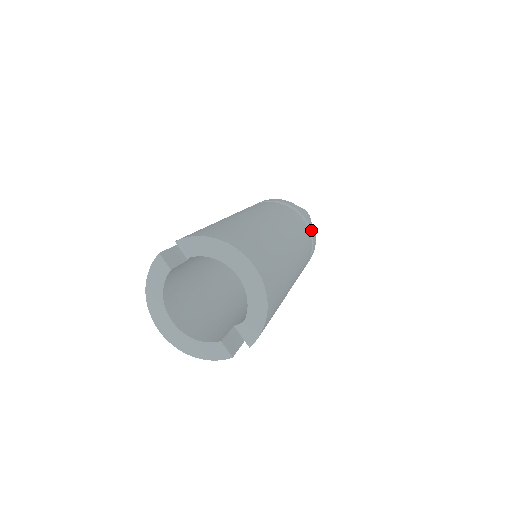
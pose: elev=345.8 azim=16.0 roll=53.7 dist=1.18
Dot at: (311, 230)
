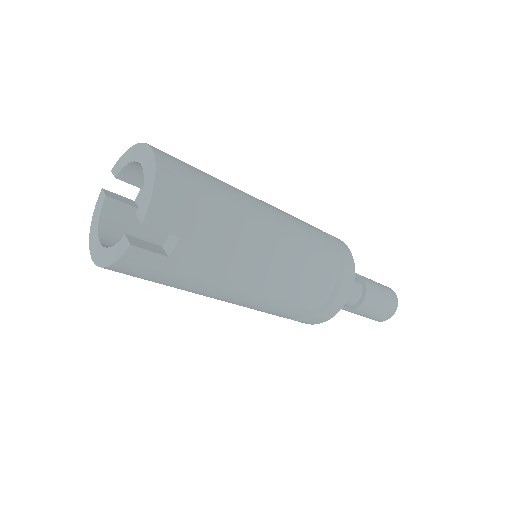
Dot at: (338, 245)
